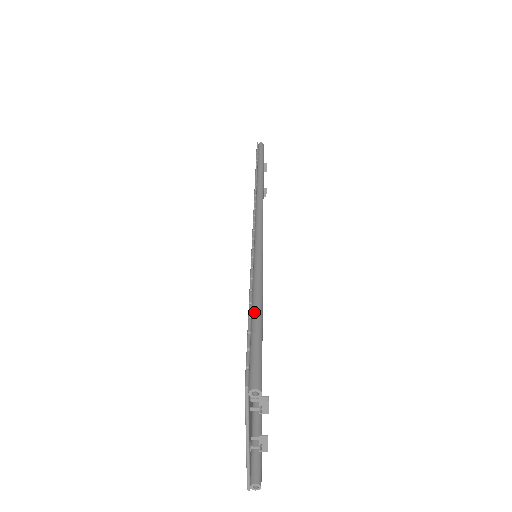
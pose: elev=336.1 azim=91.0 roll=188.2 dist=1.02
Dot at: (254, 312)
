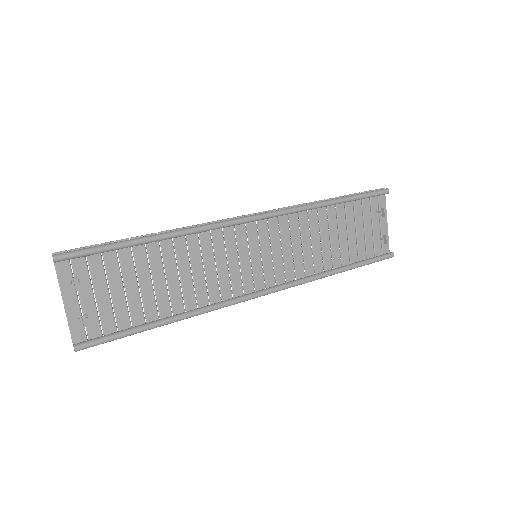
Dot at: (123, 241)
